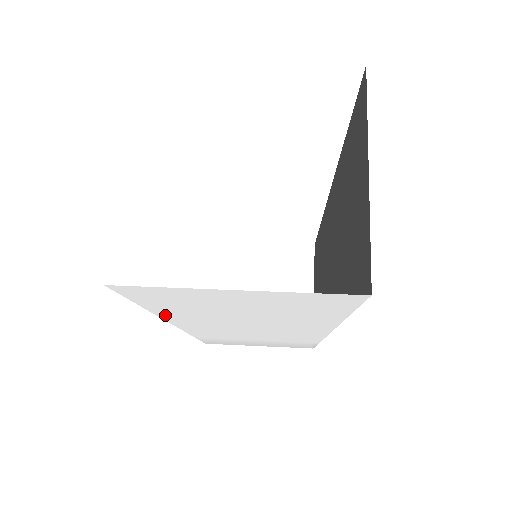
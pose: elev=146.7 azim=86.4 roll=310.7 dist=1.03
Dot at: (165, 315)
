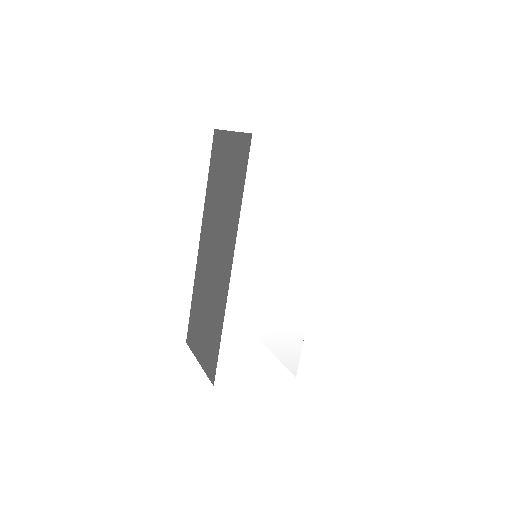
Dot at: (244, 217)
